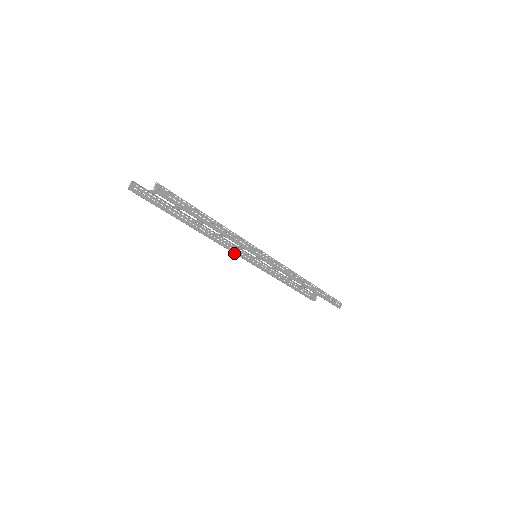
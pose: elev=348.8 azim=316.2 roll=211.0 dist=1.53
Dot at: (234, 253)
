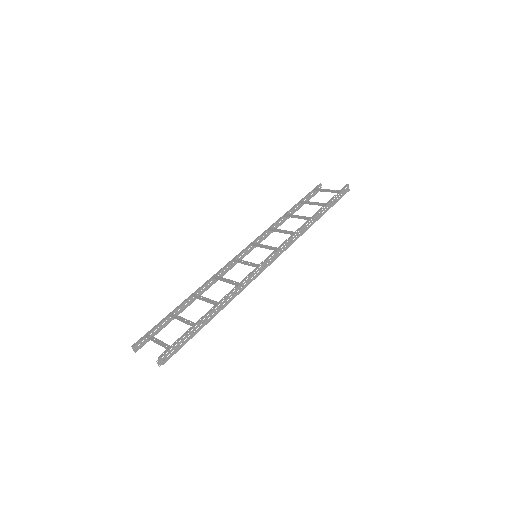
Dot at: occluded
